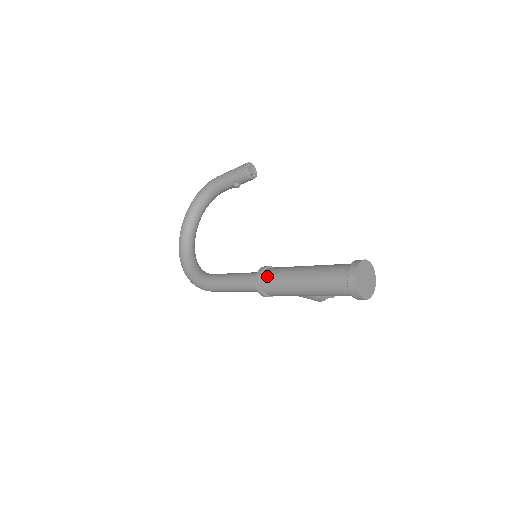
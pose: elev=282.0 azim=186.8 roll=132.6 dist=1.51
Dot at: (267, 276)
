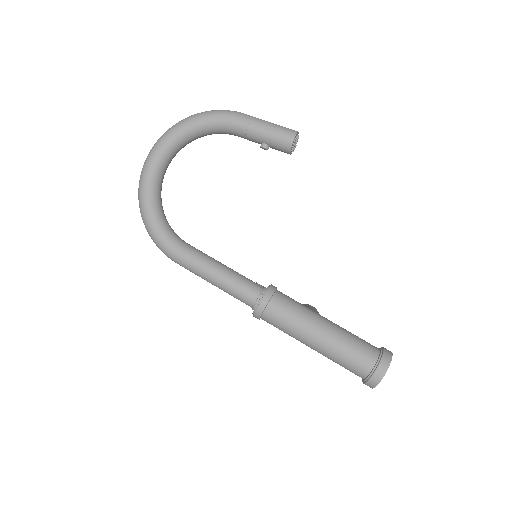
Dot at: (276, 308)
